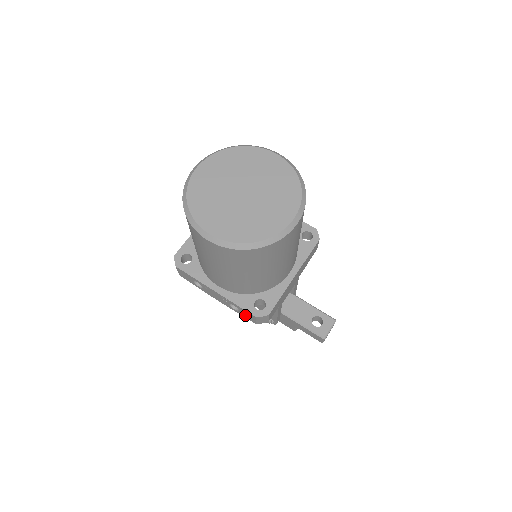
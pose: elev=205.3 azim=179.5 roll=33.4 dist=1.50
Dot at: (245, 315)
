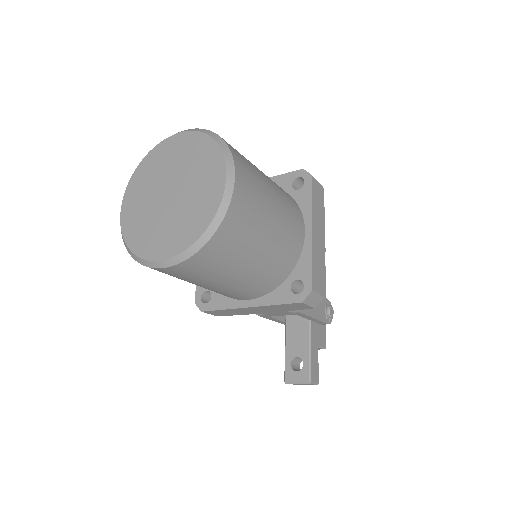
Dot at: occluded
